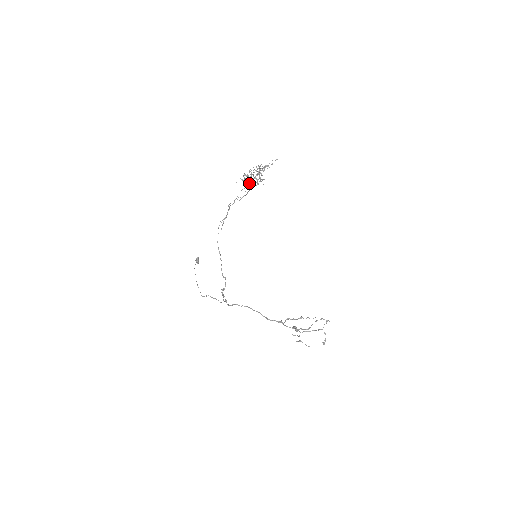
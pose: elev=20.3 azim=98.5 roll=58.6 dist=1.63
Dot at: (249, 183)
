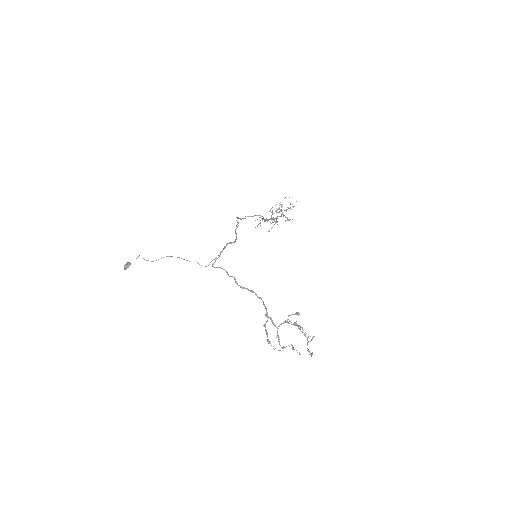
Dot at: (265, 219)
